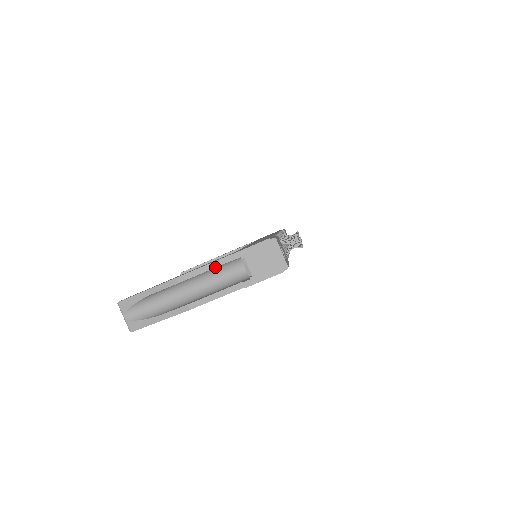
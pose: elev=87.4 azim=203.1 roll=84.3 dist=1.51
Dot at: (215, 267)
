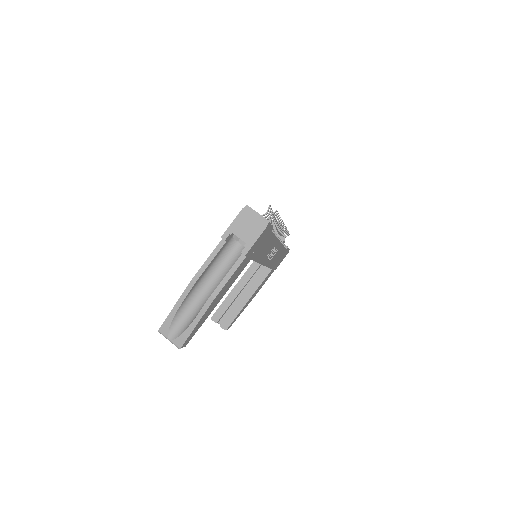
Dot at: (216, 255)
